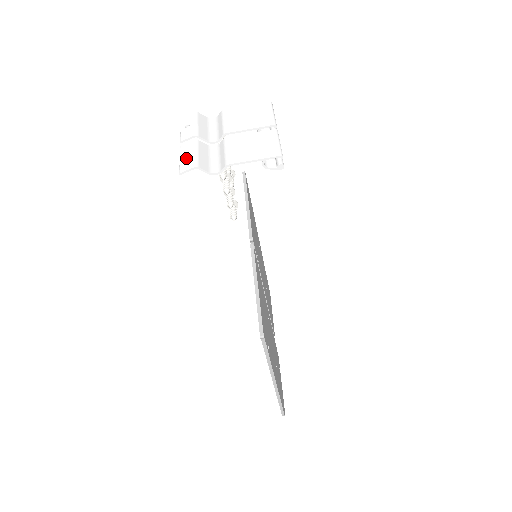
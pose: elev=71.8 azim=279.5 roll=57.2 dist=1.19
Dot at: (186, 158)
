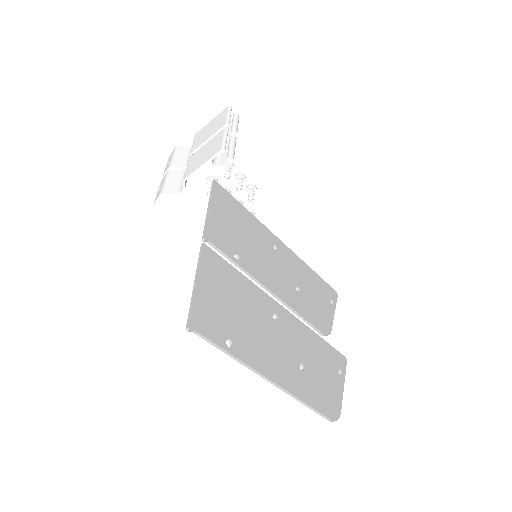
Dot at: (159, 189)
